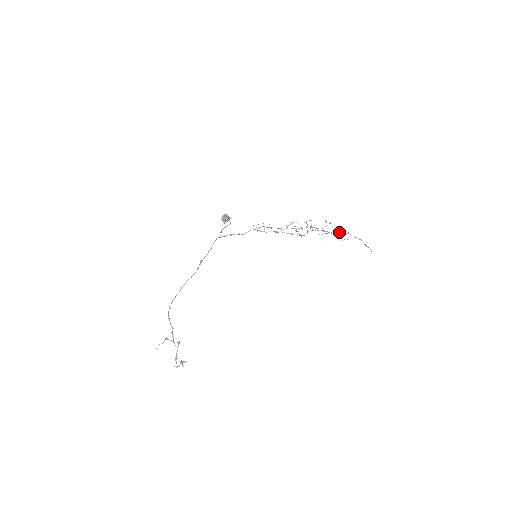
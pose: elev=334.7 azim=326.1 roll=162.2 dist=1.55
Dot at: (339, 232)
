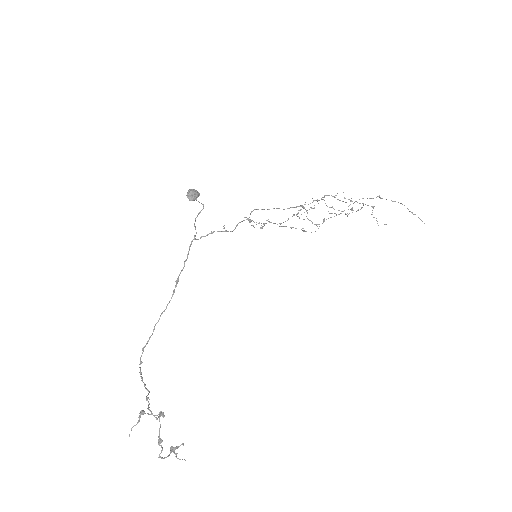
Dot at: occluded
